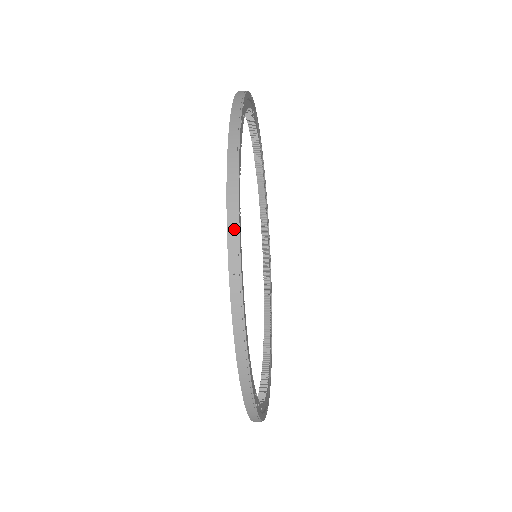
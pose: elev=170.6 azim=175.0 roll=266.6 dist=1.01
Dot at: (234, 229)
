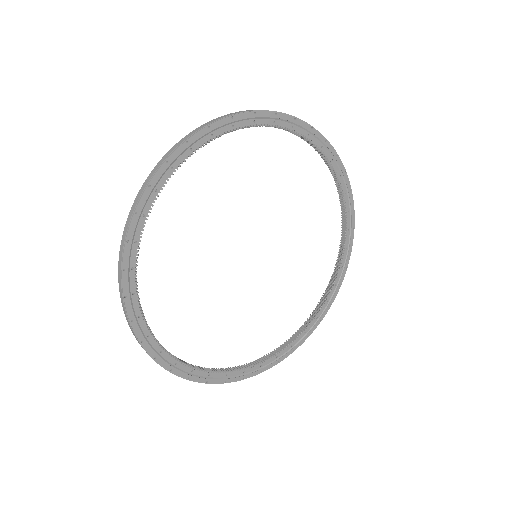
Dot at: (132, 330)
